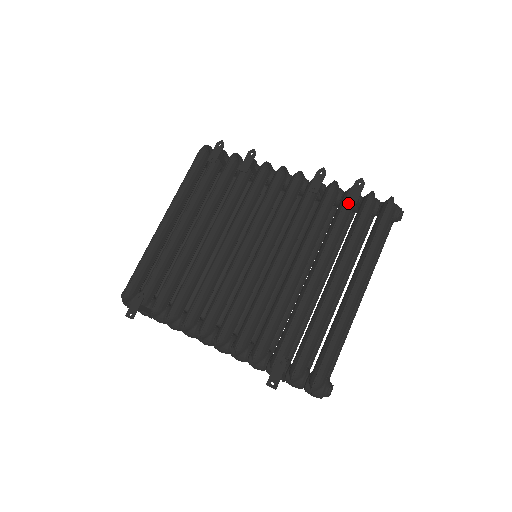
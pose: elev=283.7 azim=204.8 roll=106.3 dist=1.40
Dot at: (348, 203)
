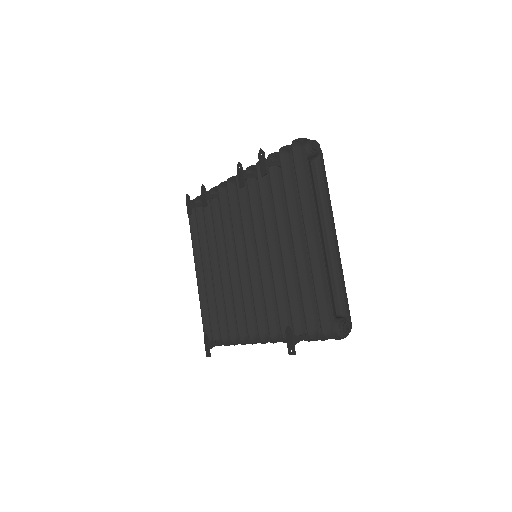
Dot at: (272, 172)
